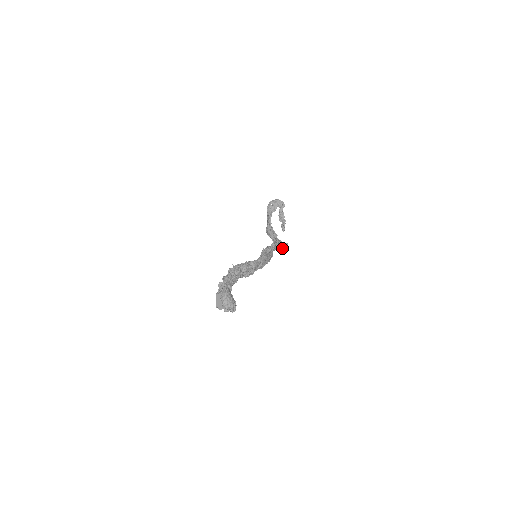
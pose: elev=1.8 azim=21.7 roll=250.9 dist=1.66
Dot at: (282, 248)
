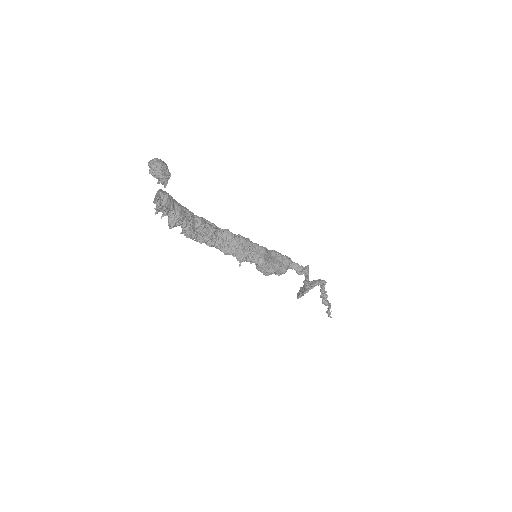
Dot at: (302, 270)
